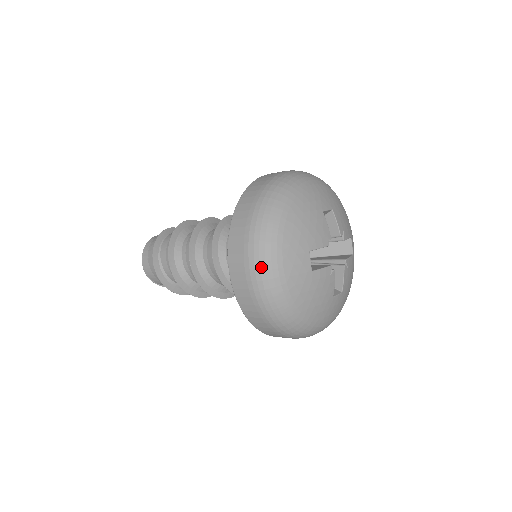
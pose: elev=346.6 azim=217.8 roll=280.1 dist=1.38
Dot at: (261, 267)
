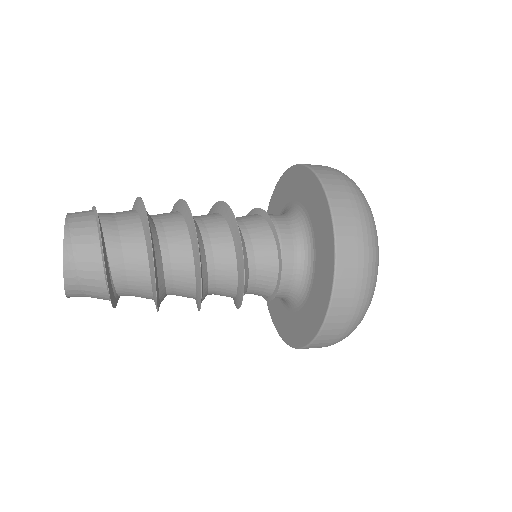
Dot at: occluded
